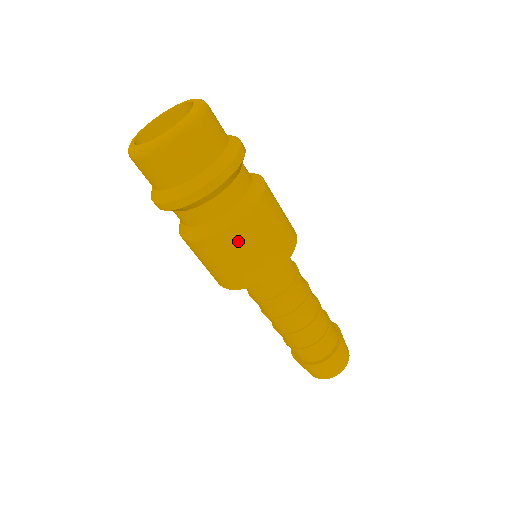
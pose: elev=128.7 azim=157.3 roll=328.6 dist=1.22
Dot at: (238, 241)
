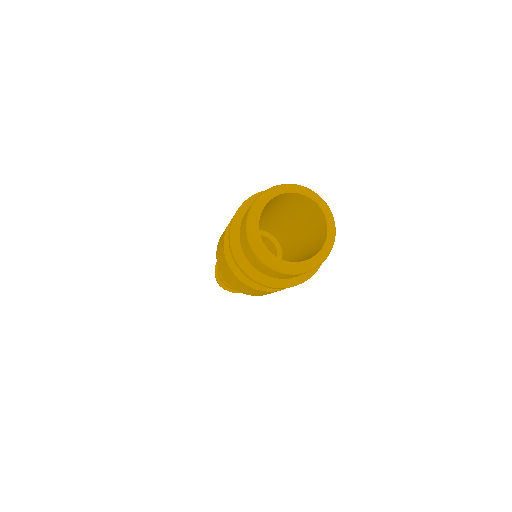
Dot at: (261, 292)
